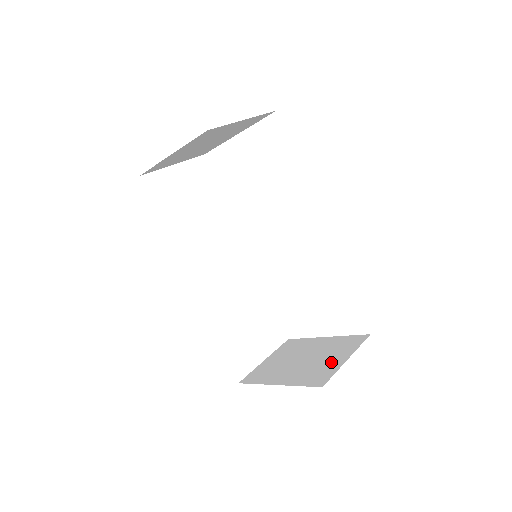
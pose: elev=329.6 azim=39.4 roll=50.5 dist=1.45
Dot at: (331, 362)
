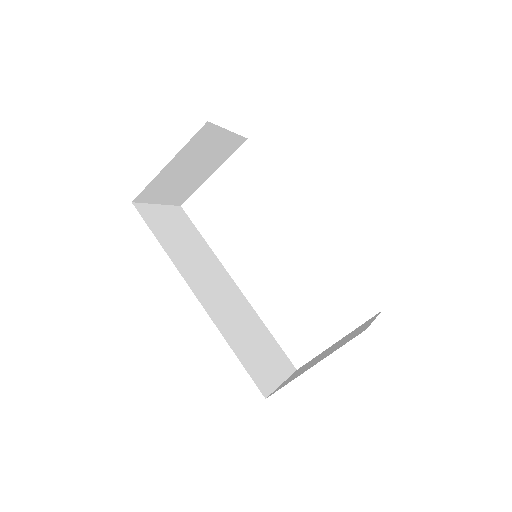
Dot at: (359, 330)
